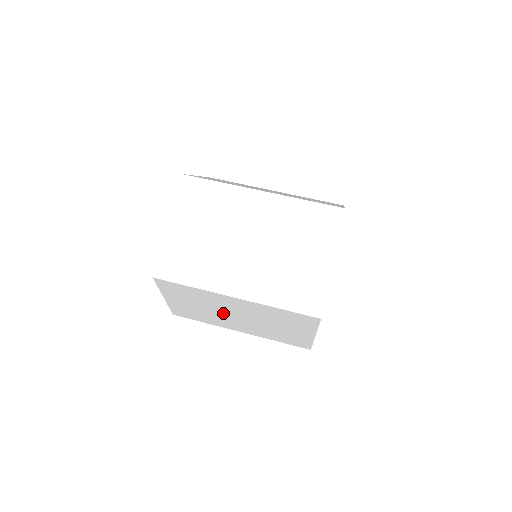
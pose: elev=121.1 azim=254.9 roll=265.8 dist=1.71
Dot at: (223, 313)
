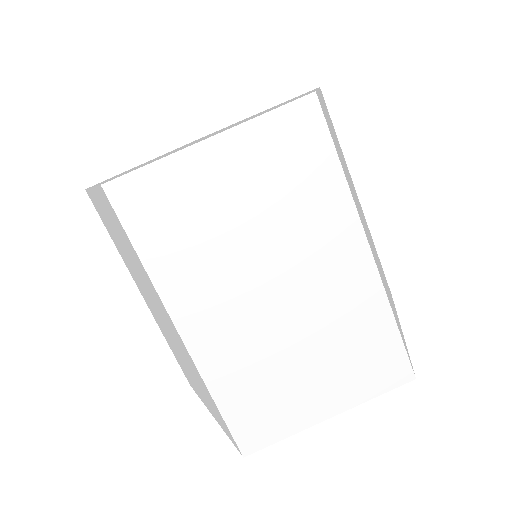
Dot at: occluded
